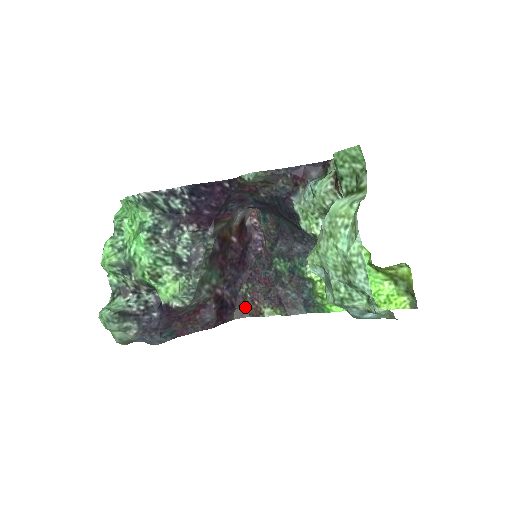
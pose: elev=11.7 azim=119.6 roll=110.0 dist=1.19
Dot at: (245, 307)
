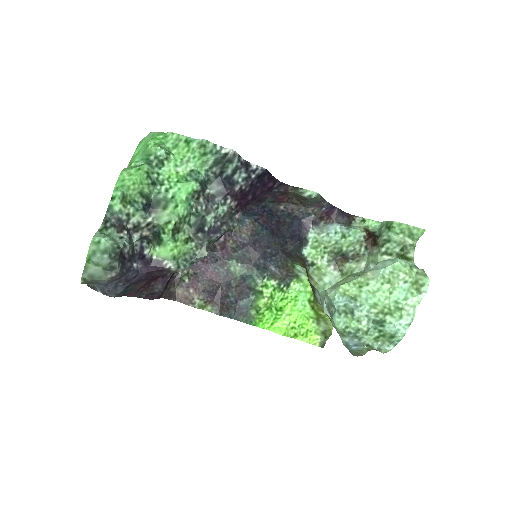
Dot at: (175, 290)
